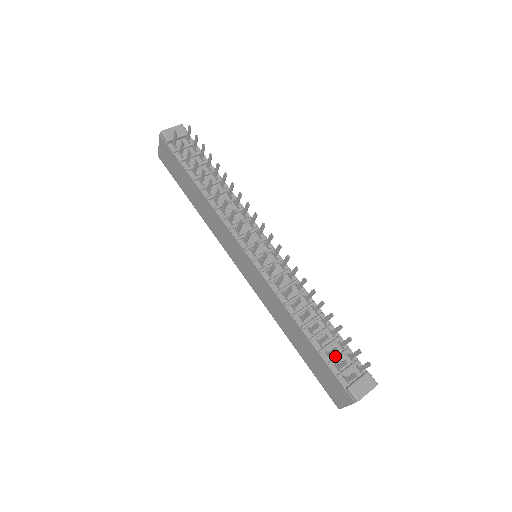
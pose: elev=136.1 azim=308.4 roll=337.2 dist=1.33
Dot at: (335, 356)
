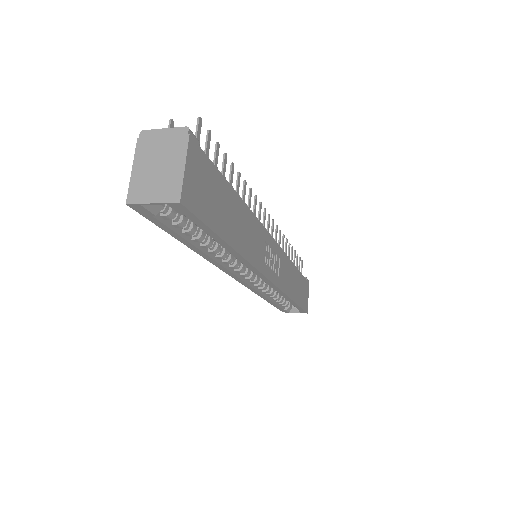
Dot at: occluded
